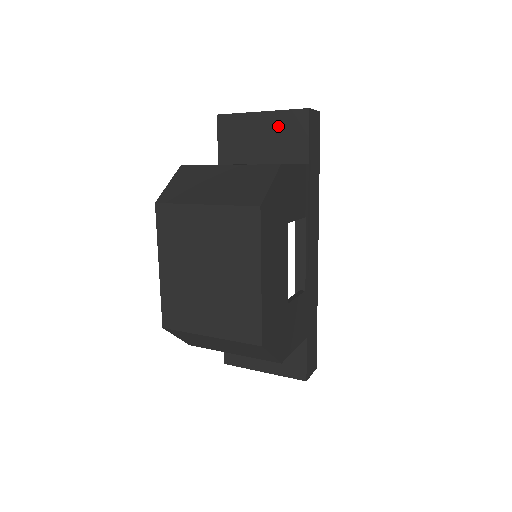
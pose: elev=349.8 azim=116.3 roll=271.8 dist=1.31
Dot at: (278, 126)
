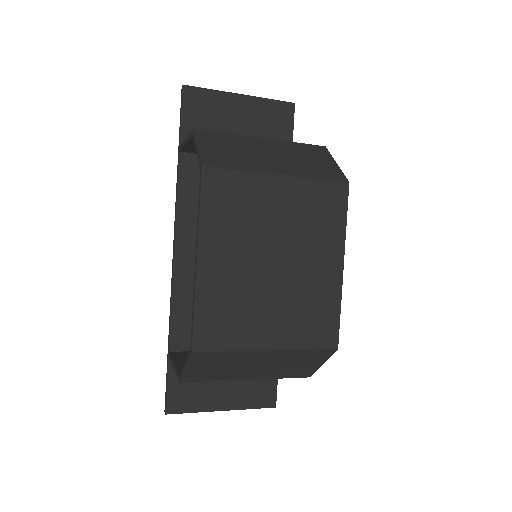
Dot at: (261, 114)
